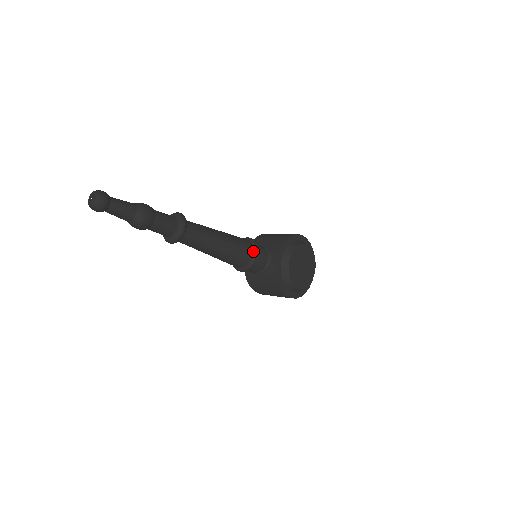
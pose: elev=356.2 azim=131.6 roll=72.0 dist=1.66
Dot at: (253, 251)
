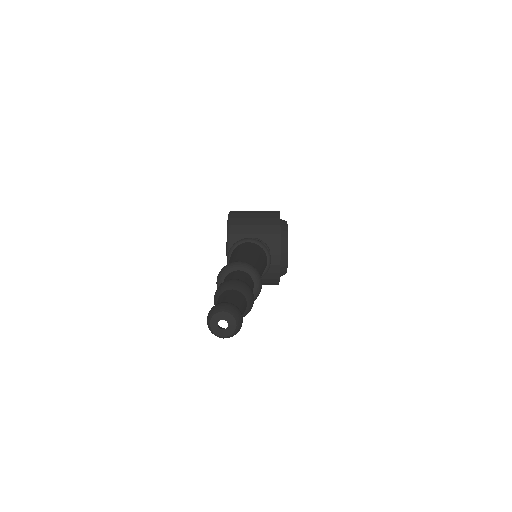
Dot at: (267, 257)
